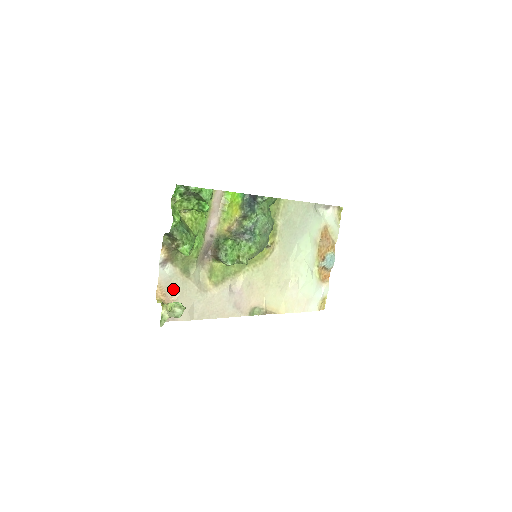
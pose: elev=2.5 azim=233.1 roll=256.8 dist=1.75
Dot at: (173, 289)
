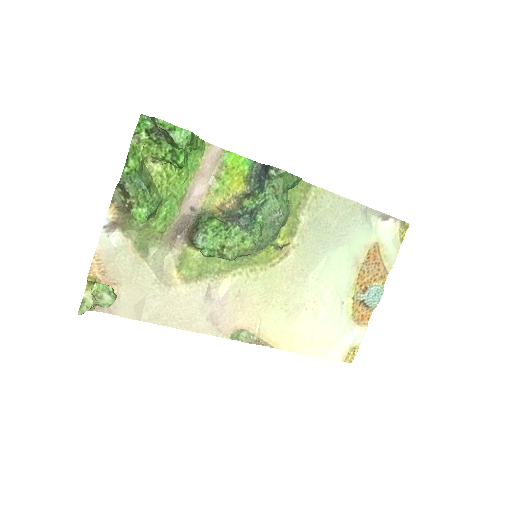
Dot at: (117, 268)
